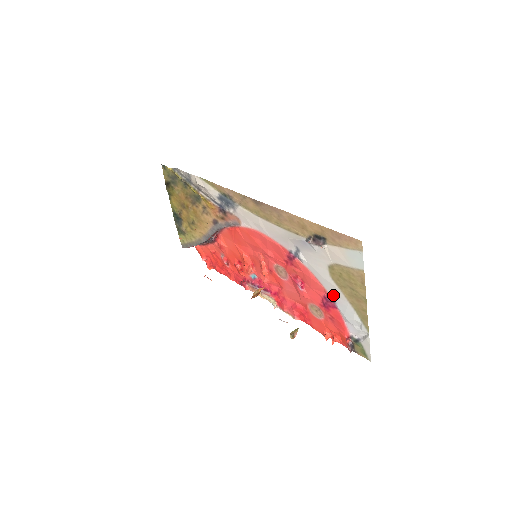
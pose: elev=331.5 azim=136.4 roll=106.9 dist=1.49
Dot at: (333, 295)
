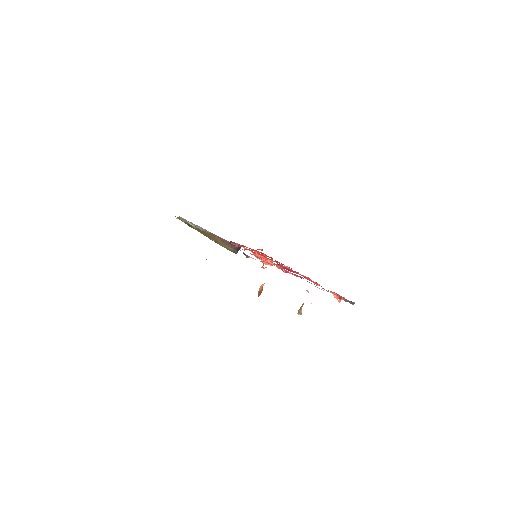
Dot at: occluded
